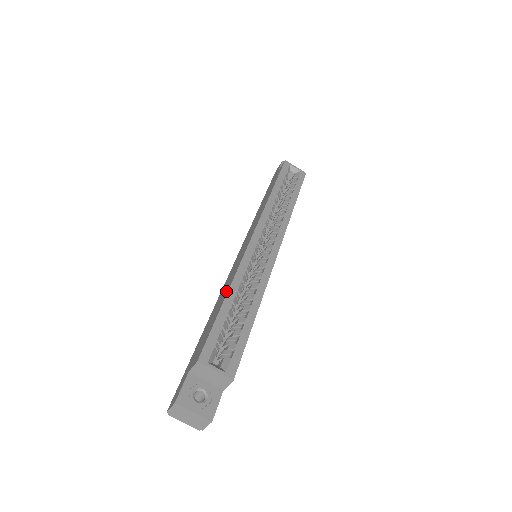
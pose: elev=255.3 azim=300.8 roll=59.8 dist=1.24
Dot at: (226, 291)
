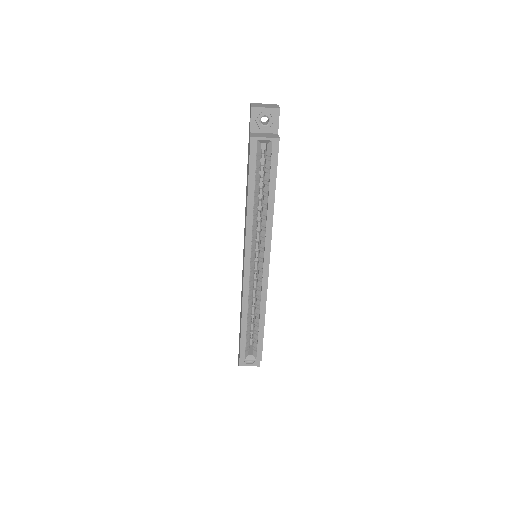
Dot at: (241, 311)
